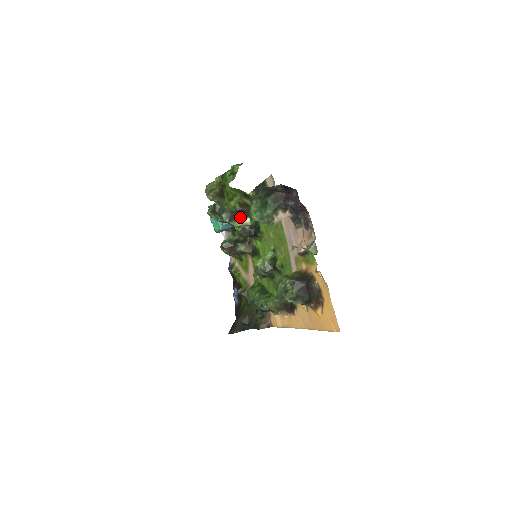
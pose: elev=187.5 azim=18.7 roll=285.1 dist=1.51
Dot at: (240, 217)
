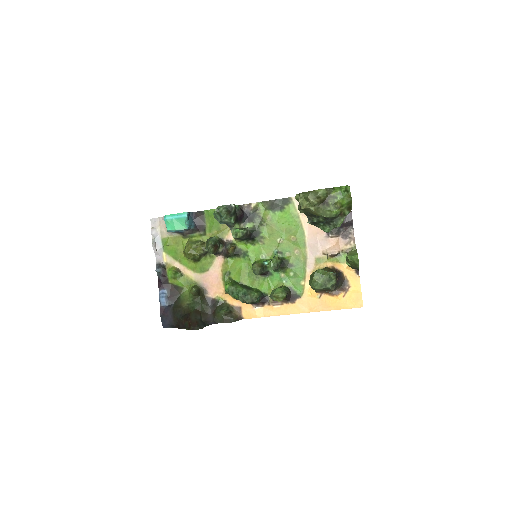
Dot at: (238, 221)
